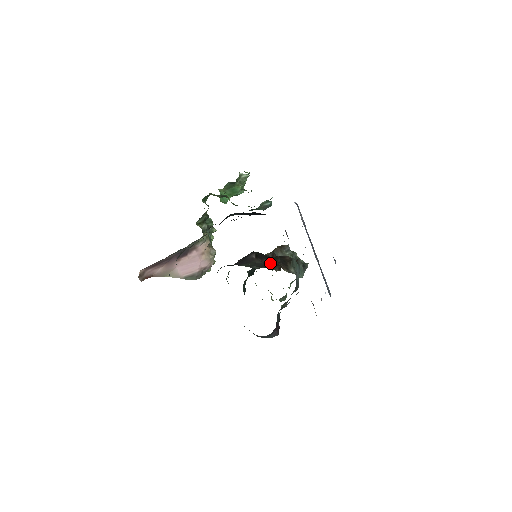
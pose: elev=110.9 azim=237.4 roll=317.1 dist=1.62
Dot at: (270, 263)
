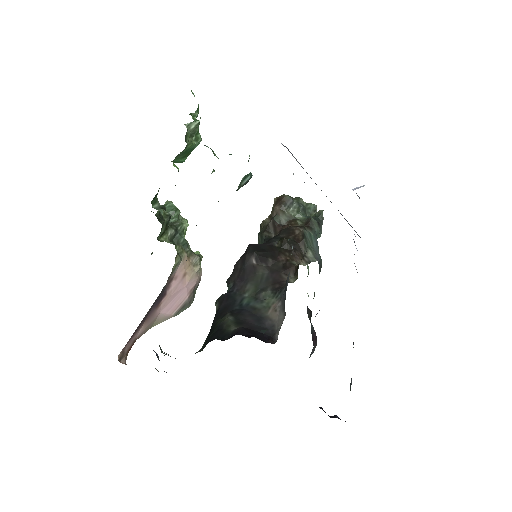
Dot at: (279, 264)
